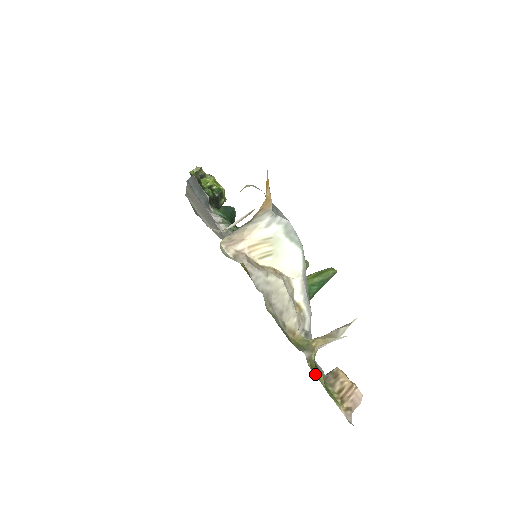
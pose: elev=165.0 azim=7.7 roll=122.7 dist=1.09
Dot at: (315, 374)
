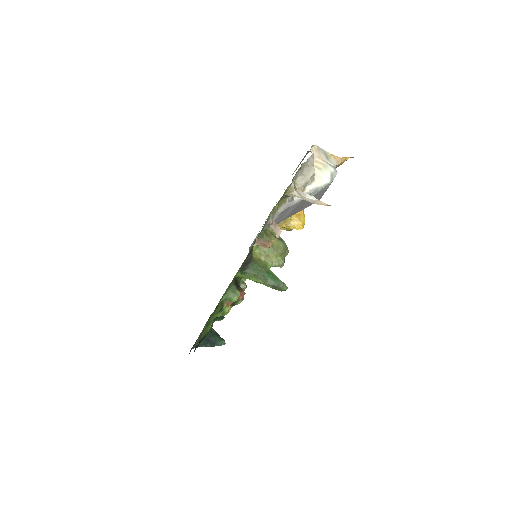
Dot at: (282, 196)
